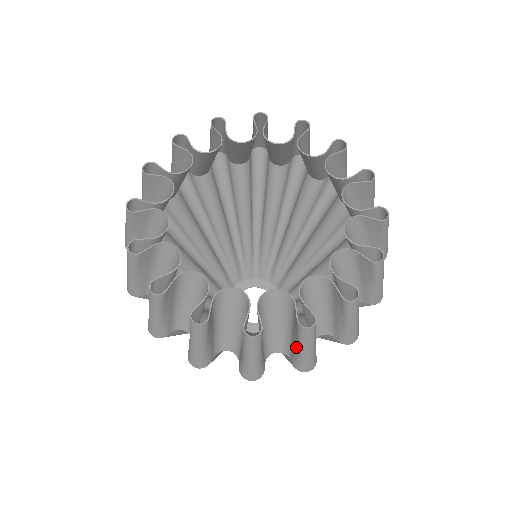
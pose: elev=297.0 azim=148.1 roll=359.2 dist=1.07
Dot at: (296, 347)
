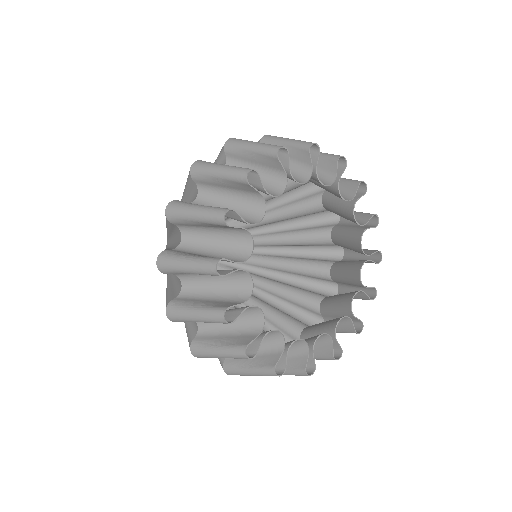
Dot at: occluded
